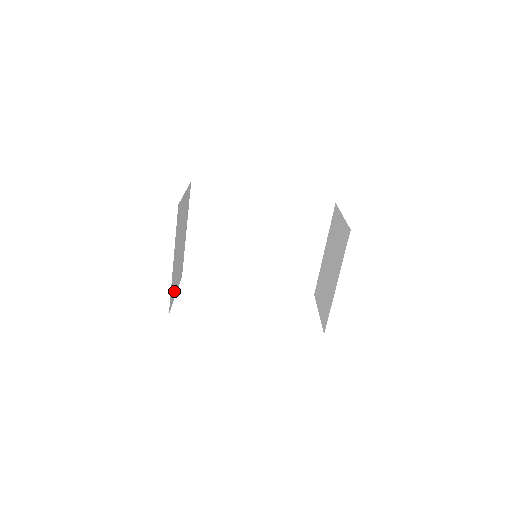
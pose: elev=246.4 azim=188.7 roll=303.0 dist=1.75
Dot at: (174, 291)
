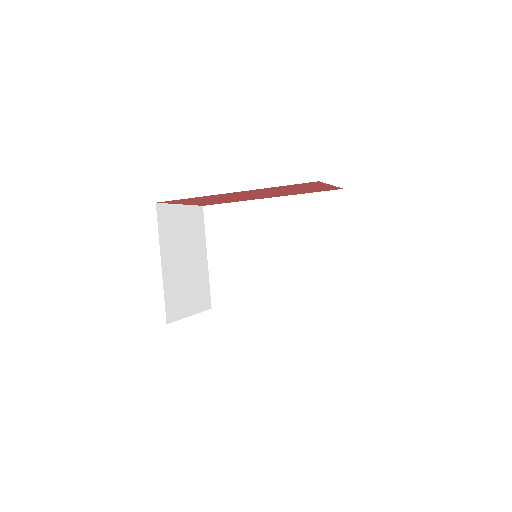
Dot at: (182, 307)
